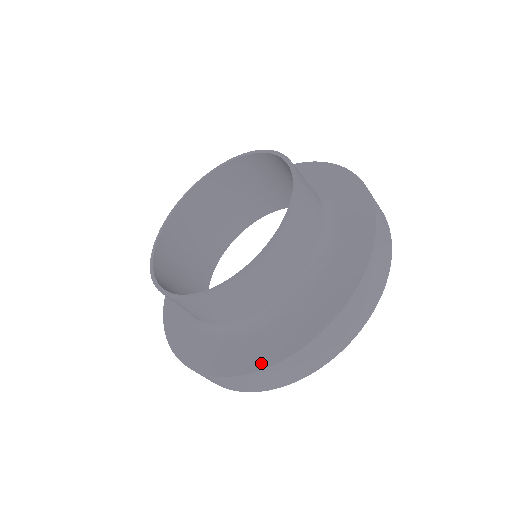
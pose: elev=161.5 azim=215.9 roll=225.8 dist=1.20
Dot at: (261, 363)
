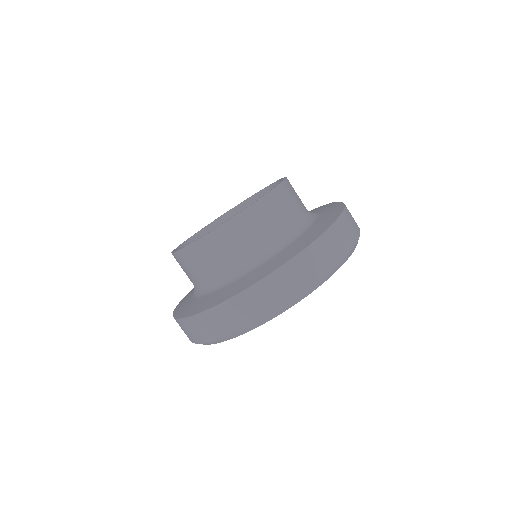
Dot at: (270, 271)
